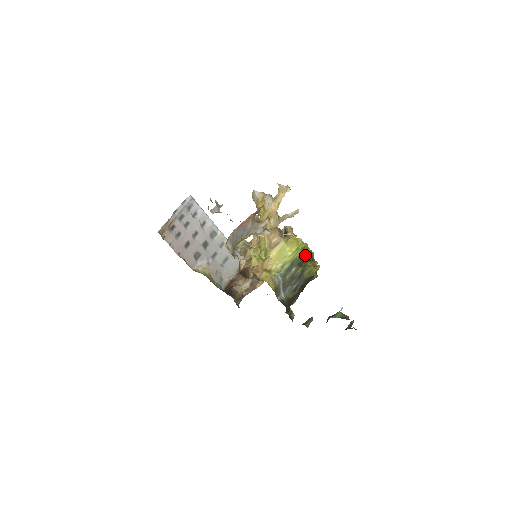
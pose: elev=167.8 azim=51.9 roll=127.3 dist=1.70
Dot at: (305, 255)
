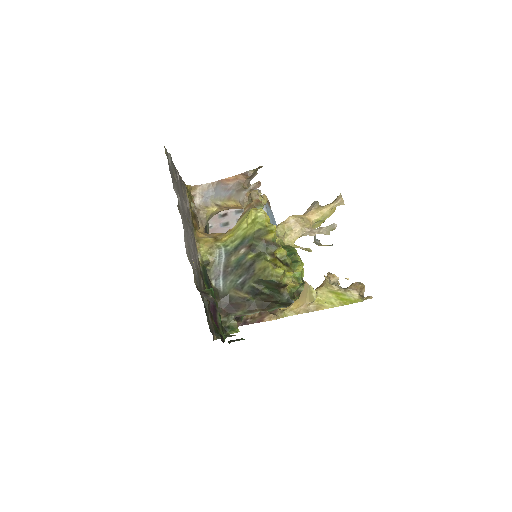
Dot at: (264, 238)
